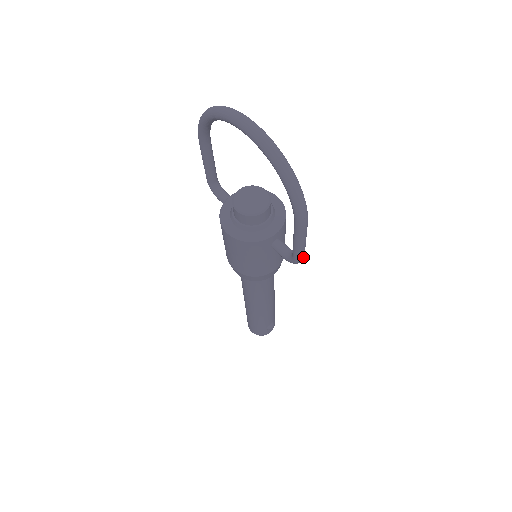
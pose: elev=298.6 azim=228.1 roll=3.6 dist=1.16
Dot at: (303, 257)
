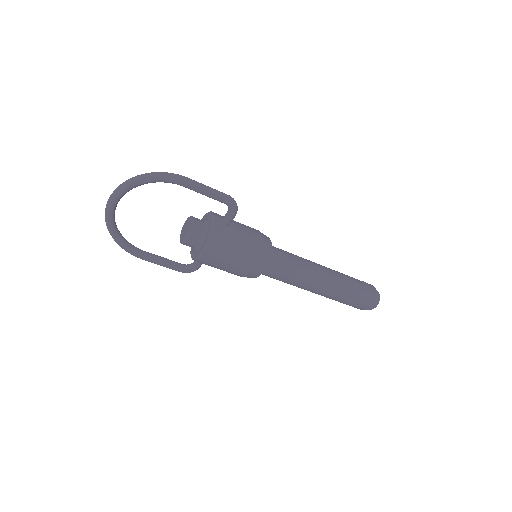
Dot at: (227, 195)
